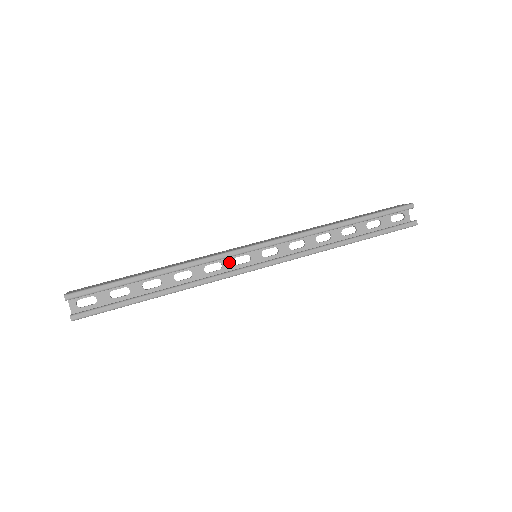
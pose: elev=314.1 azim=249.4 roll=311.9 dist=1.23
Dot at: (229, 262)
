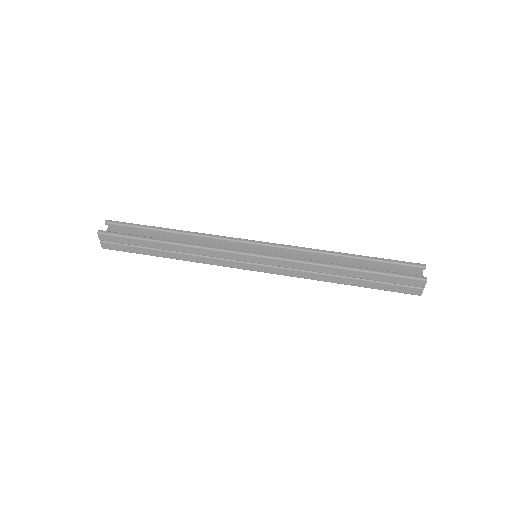
Dot at: occluded
